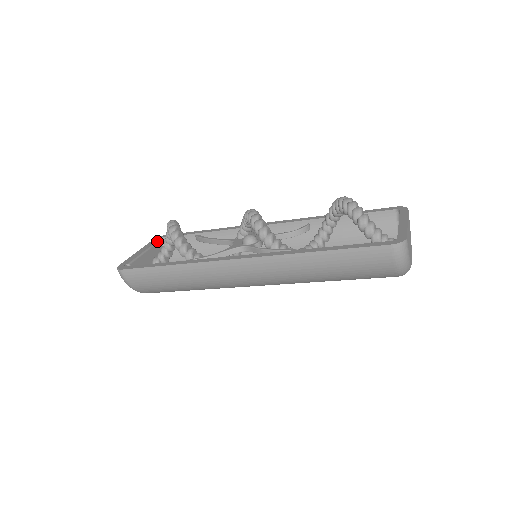
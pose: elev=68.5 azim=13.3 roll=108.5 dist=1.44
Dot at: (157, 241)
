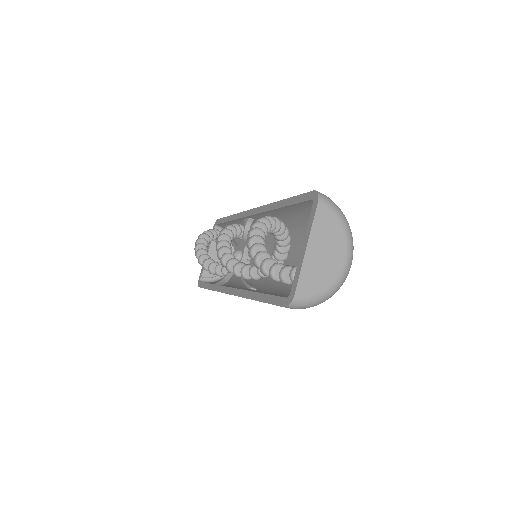
Dot at: occluded
